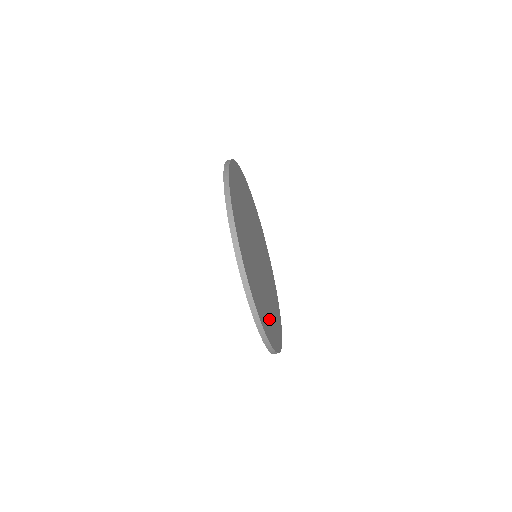
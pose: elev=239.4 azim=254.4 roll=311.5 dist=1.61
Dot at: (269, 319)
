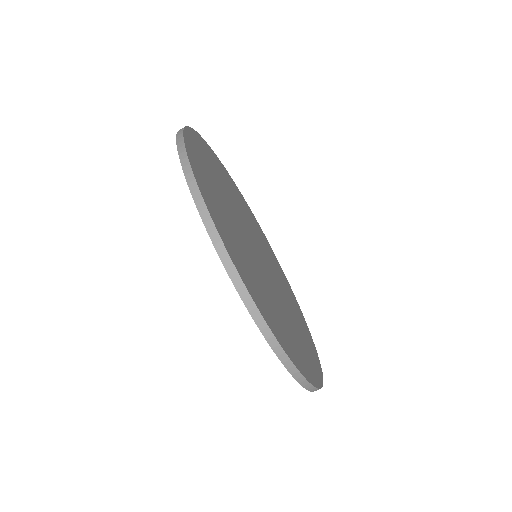
Dot at: (298, 343)
